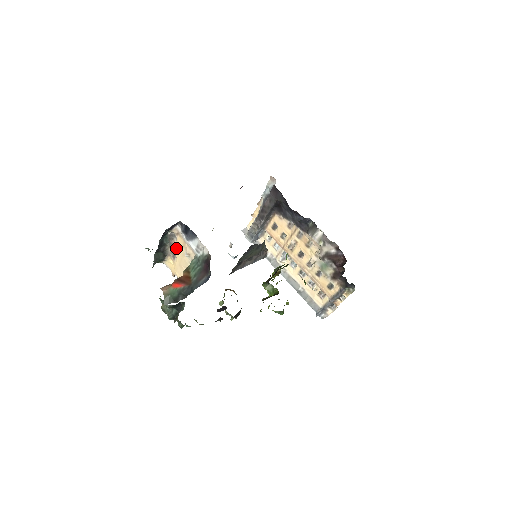
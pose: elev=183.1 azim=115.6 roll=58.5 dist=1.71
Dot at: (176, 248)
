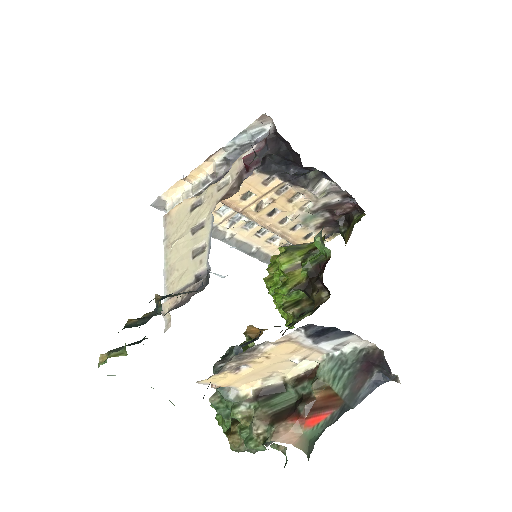
Dot at: (259, 358)
